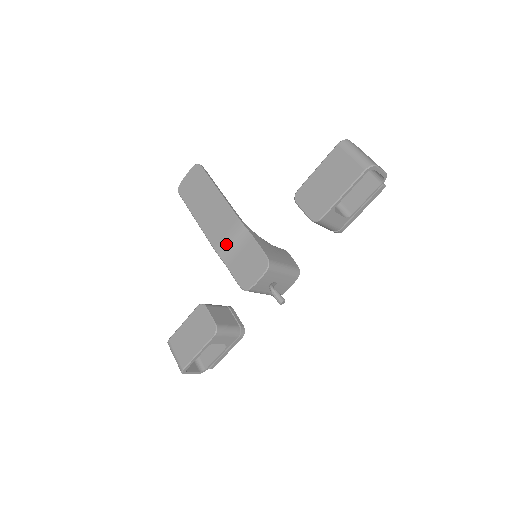
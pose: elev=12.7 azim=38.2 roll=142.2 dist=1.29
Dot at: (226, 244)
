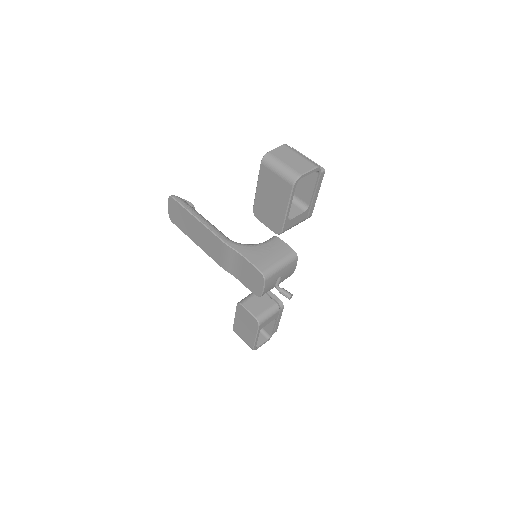
Dot at: (227, 263)
